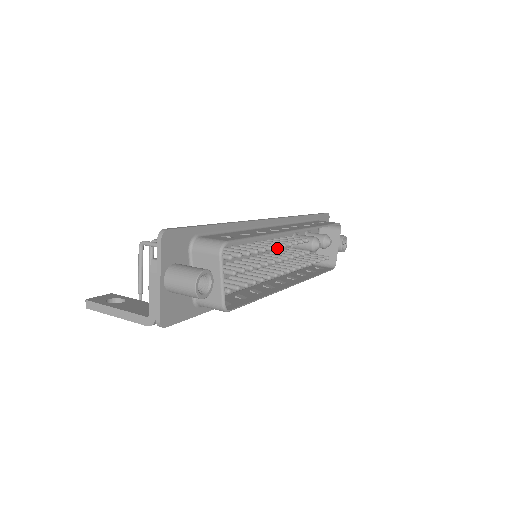
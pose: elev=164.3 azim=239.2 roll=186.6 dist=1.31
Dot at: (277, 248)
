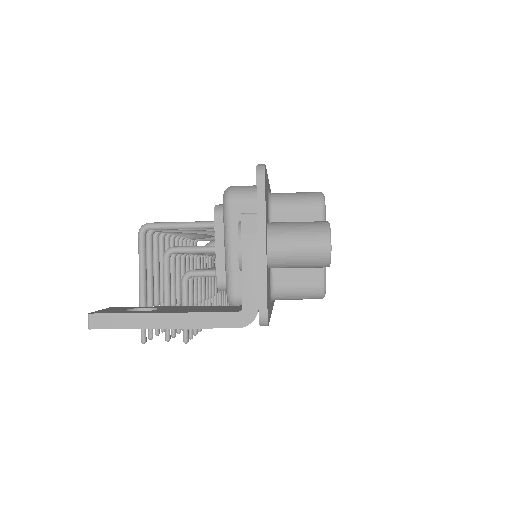
Dot at: occluded
